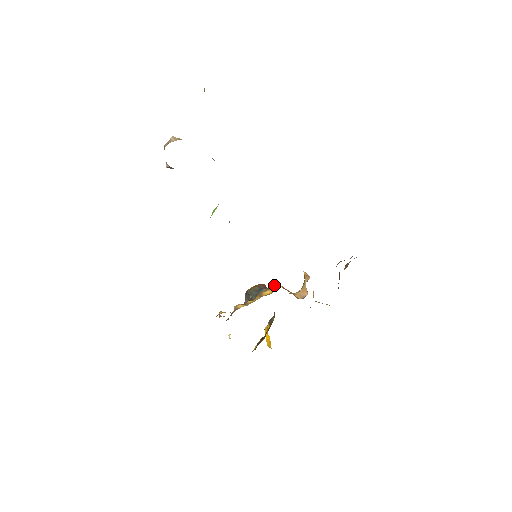
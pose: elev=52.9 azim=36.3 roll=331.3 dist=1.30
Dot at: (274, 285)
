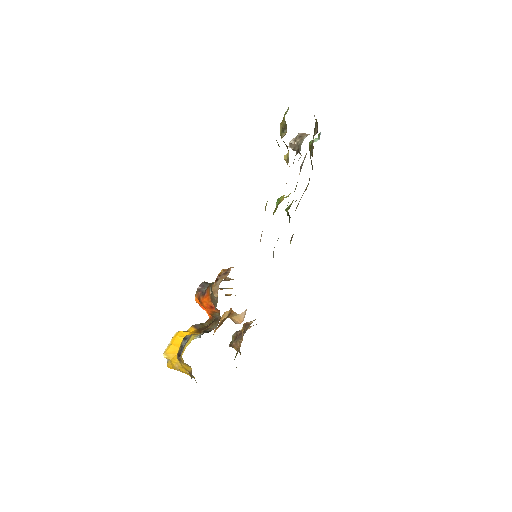
Dot at: (229, 294)
